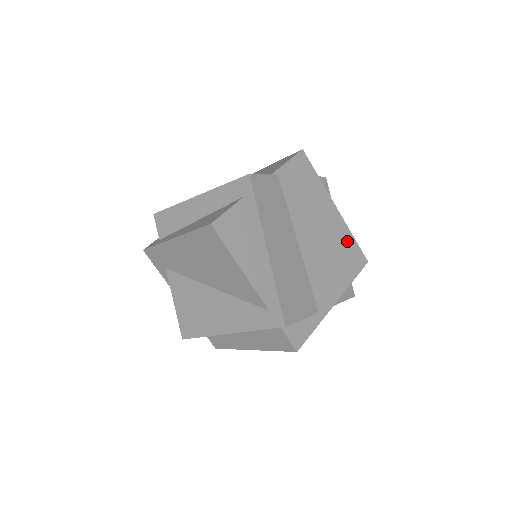
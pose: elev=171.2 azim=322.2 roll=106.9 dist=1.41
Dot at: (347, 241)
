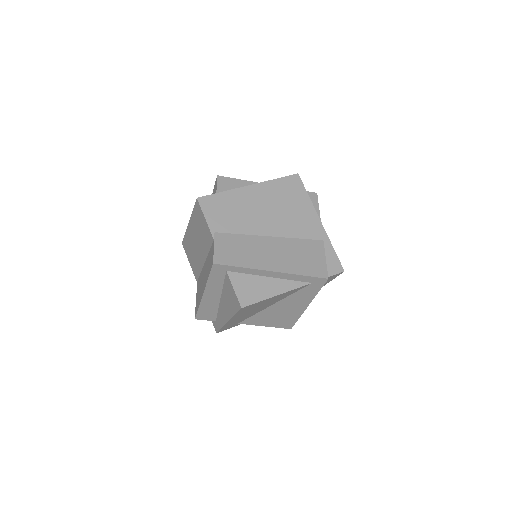
Dot at: (278, 187)
